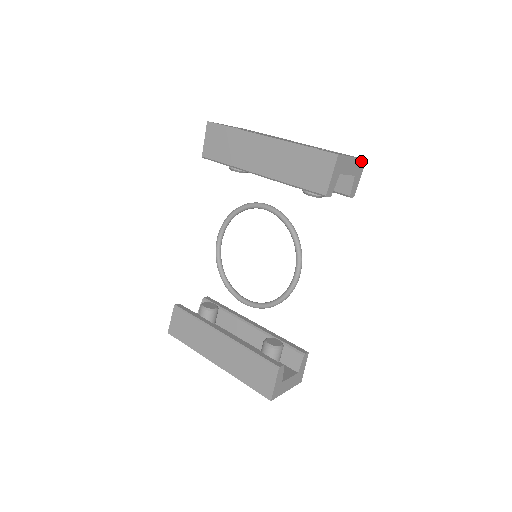
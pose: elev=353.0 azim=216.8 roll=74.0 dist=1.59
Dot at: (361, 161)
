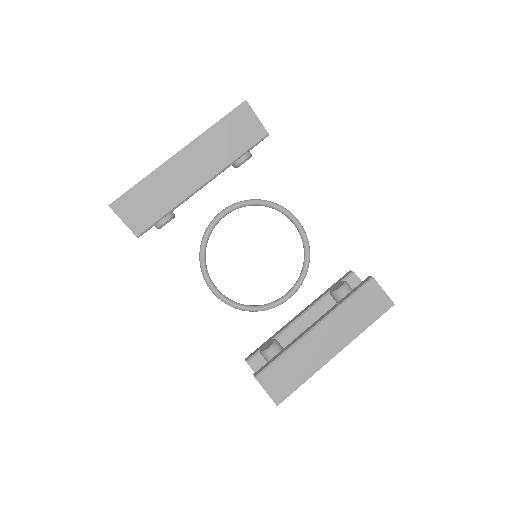
Dot at: occluded
